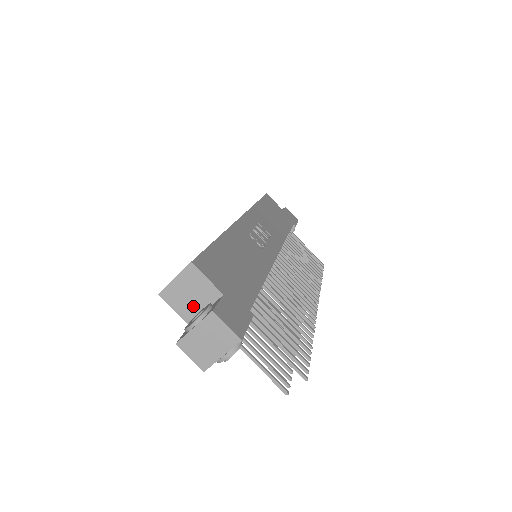
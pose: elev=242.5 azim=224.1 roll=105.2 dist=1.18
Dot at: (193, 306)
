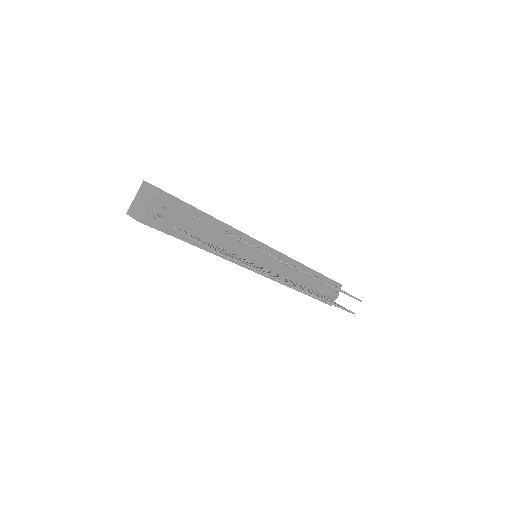
Dot at: occluded
